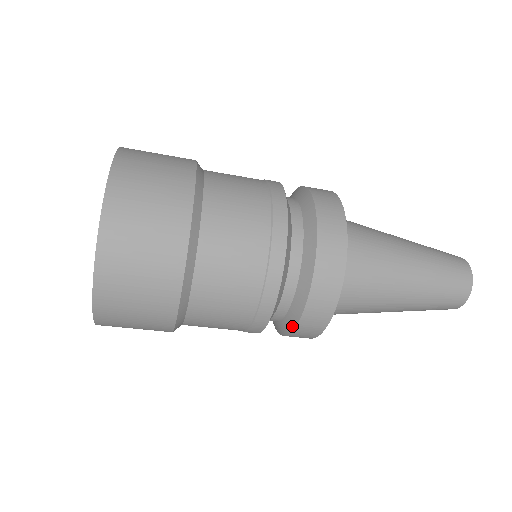
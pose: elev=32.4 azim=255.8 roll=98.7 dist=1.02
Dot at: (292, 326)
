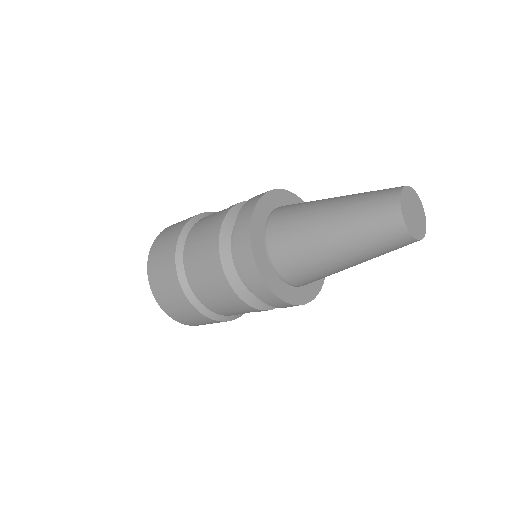
Dot at: (253, 292)
